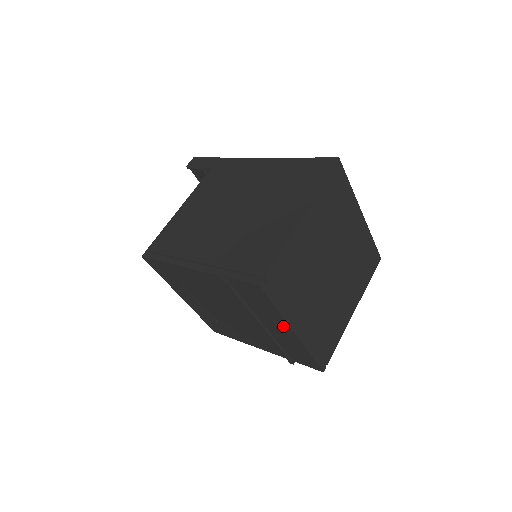
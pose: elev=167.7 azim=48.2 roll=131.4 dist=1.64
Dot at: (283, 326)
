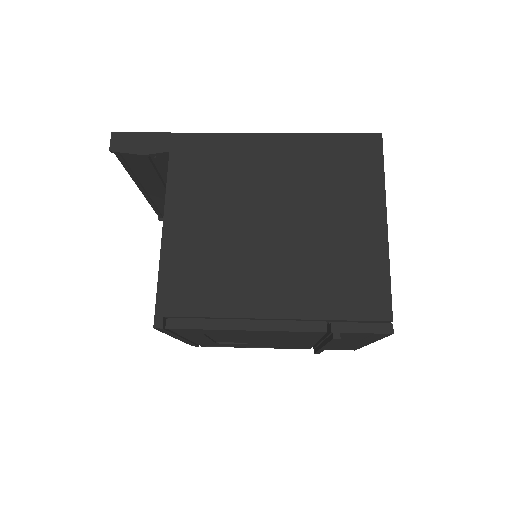
Dot at: (362, 342)
